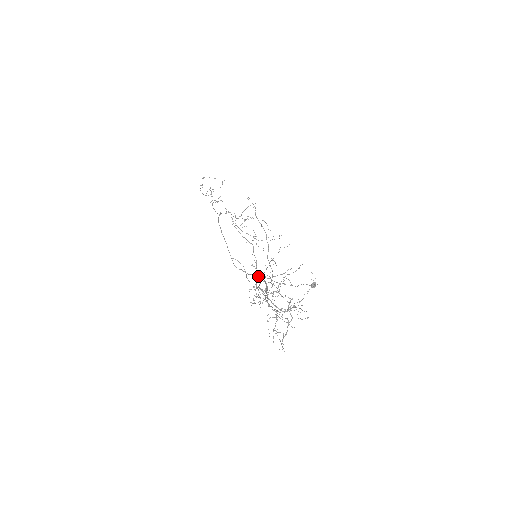
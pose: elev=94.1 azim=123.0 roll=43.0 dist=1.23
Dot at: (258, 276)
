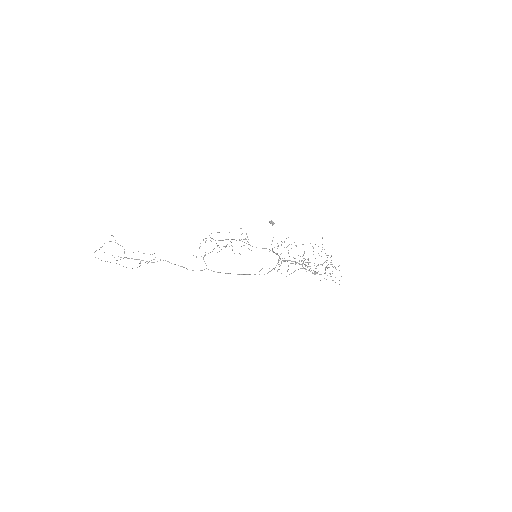
Dot at: occluded
